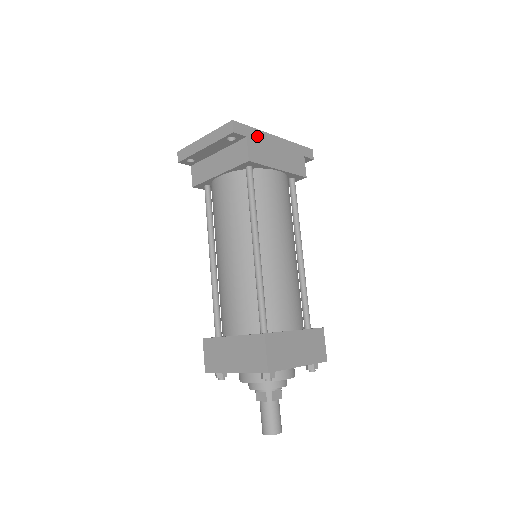
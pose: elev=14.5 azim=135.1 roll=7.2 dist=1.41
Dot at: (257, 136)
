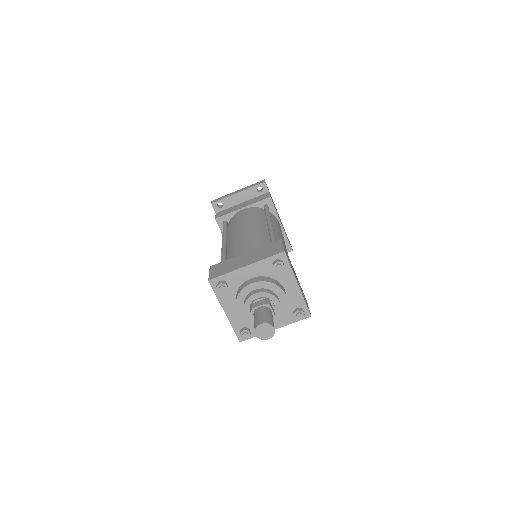
Dot at: occluded
